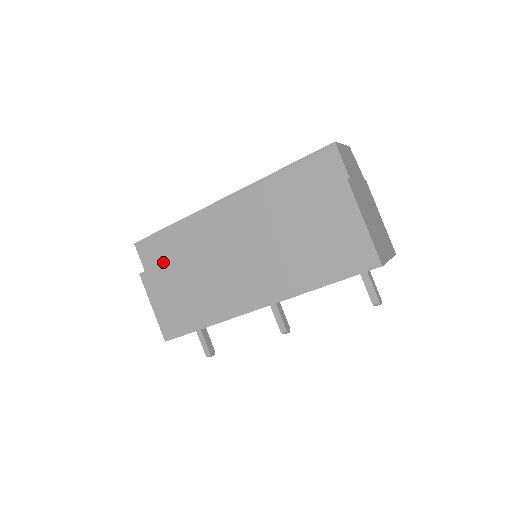
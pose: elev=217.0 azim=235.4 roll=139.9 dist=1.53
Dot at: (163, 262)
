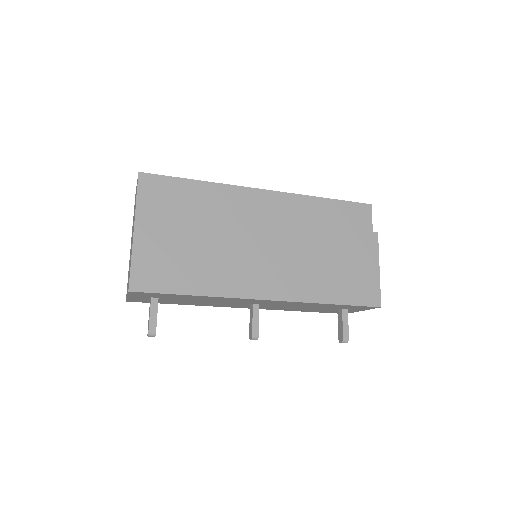
Dot at: occluded
